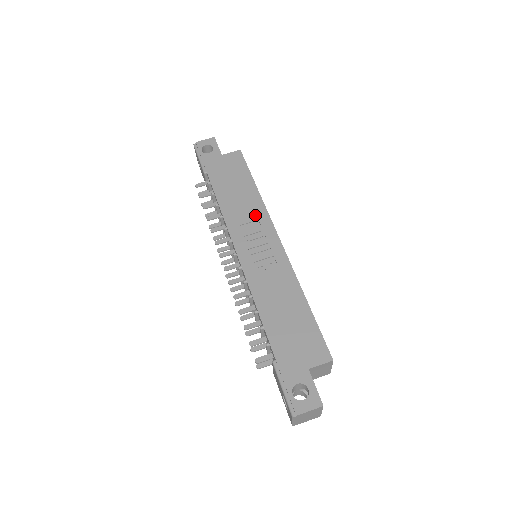
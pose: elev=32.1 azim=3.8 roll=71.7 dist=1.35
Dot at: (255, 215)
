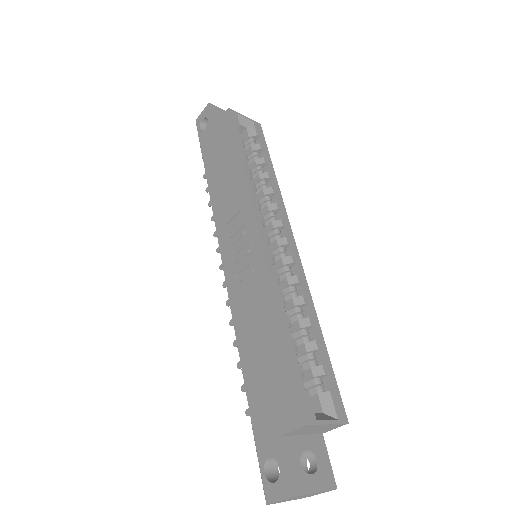
Dot at: (238, 203)
